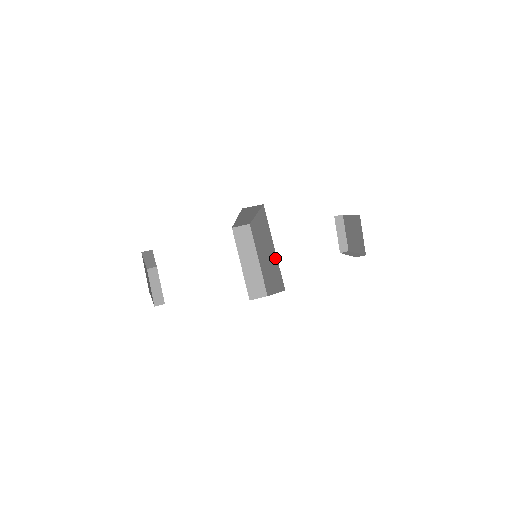
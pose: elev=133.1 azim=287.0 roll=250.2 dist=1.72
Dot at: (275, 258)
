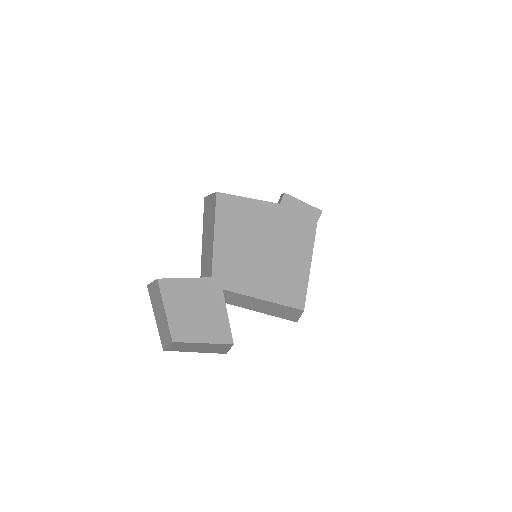
Dot at: (277, 212)
